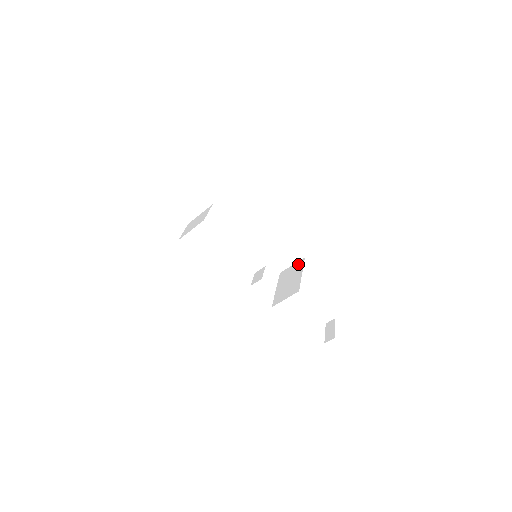
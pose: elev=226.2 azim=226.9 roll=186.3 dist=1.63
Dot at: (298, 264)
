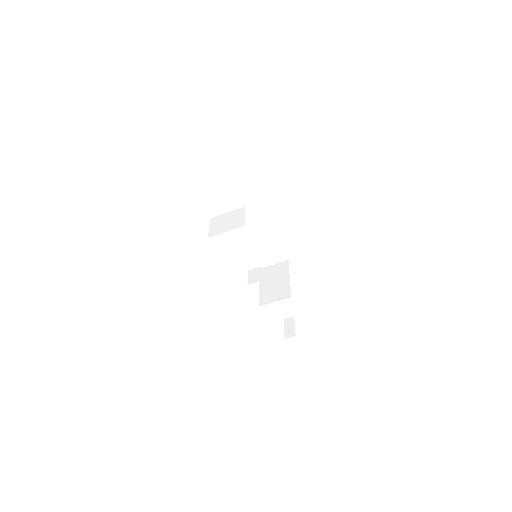
Dot at: (282, 266)
